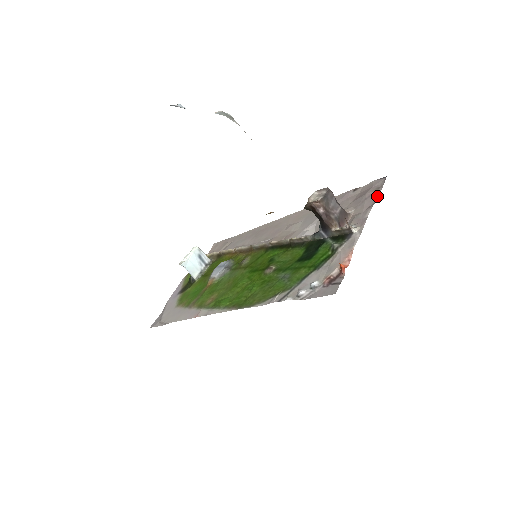
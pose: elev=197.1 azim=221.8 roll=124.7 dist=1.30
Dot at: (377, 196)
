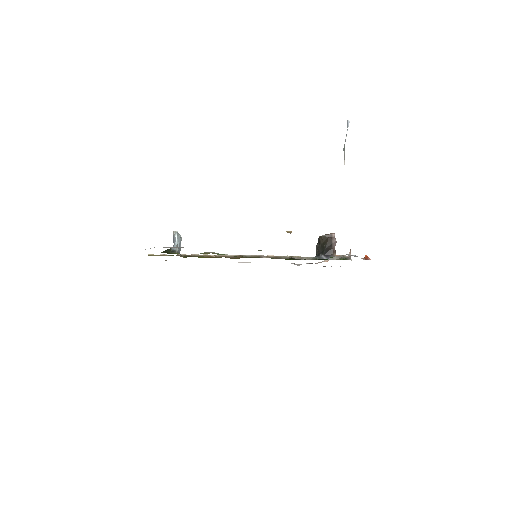
Dot at: (340, 266)
